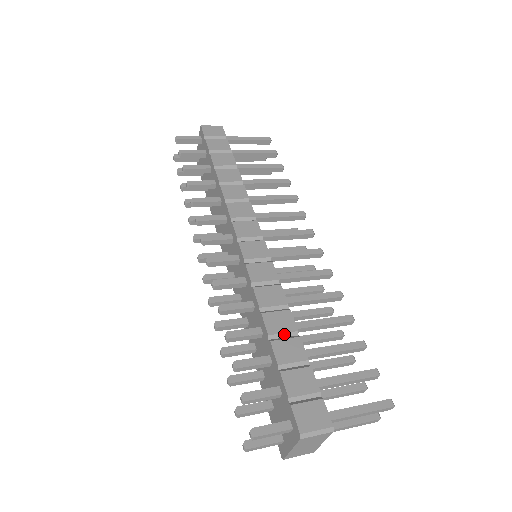
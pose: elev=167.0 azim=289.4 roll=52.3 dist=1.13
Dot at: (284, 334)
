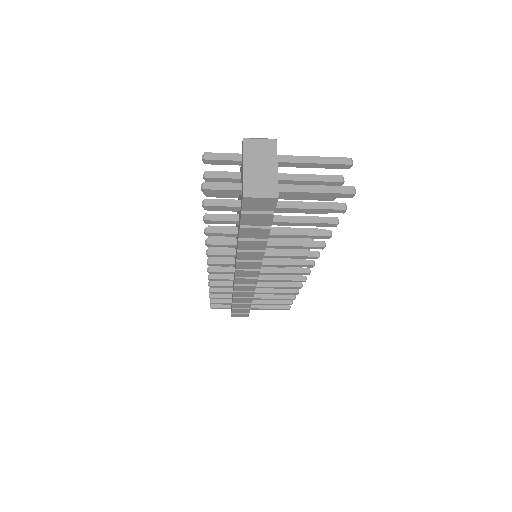
Dot at: occluded
